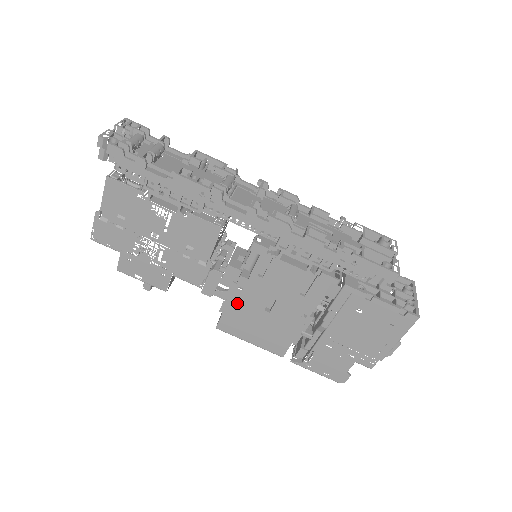
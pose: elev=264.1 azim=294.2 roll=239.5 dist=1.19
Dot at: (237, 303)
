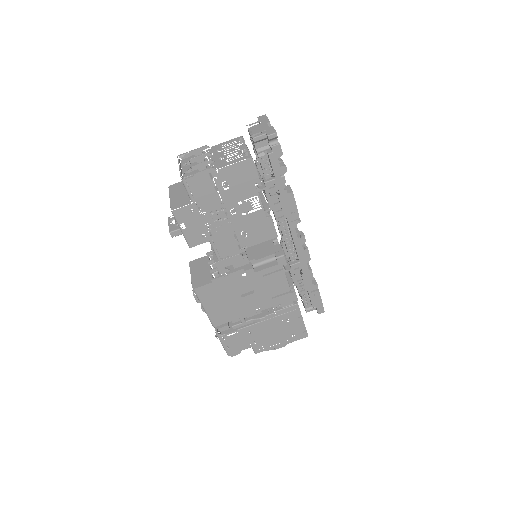
Dot at: (230, 282)
